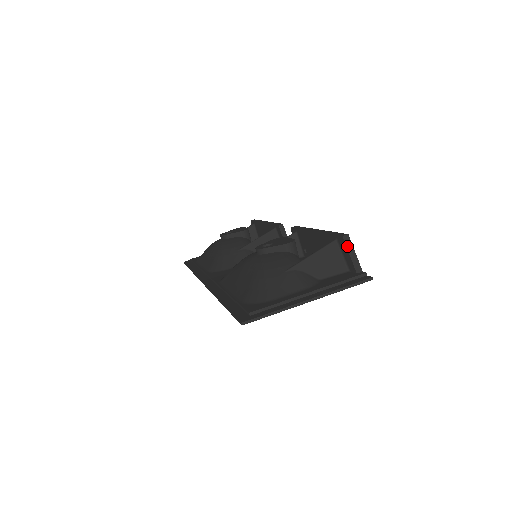
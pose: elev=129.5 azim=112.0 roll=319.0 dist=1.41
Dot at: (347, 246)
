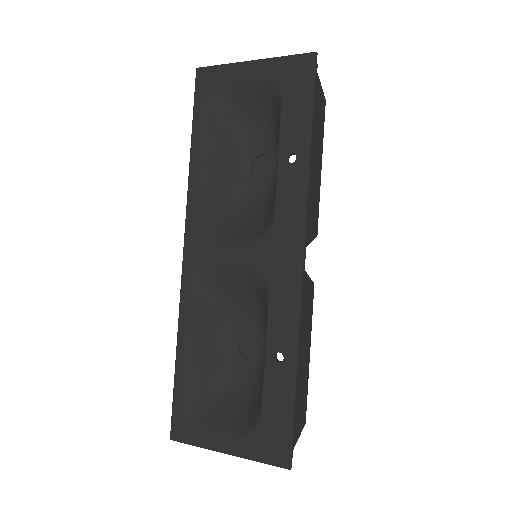
Dot at: occluded
